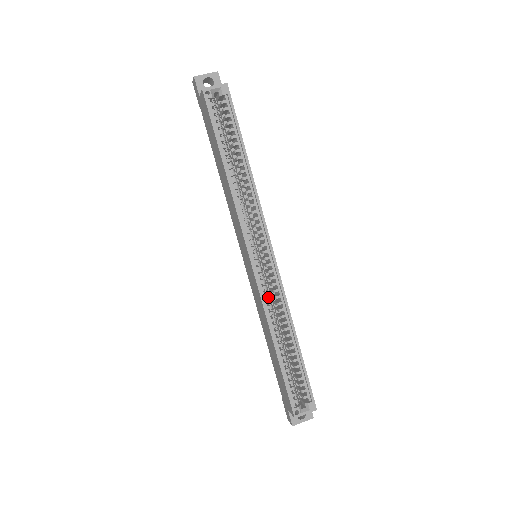
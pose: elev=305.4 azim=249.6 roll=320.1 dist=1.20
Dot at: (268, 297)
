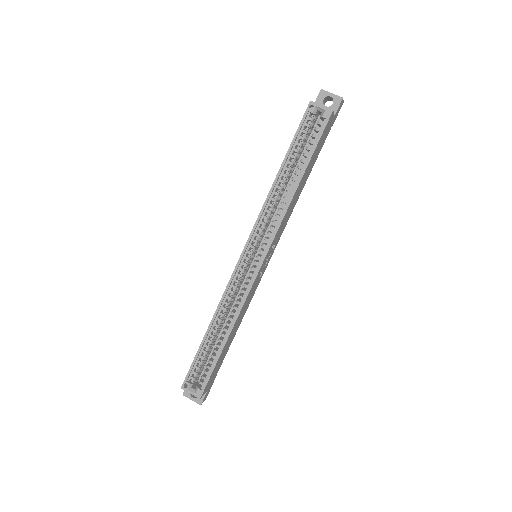
Dot at: (234, 290)
